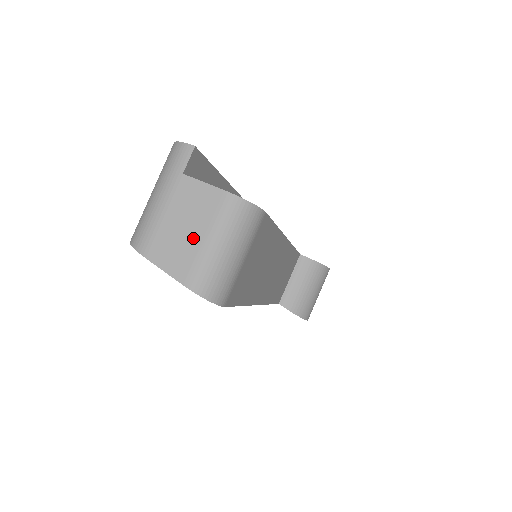
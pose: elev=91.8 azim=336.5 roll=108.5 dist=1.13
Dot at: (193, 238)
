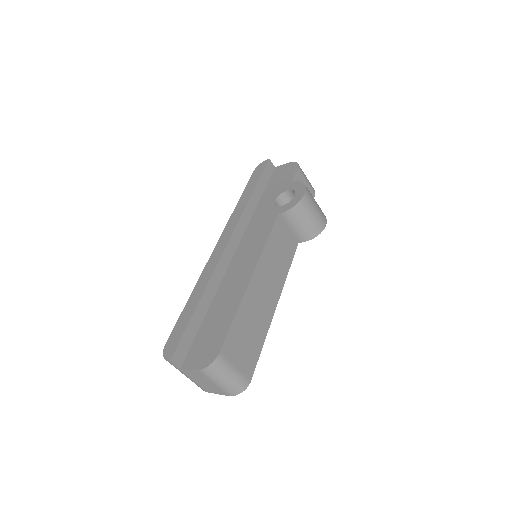
Dot at: (211, 384)
